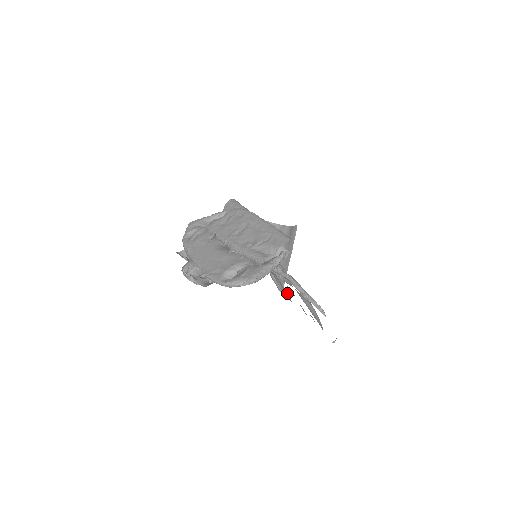
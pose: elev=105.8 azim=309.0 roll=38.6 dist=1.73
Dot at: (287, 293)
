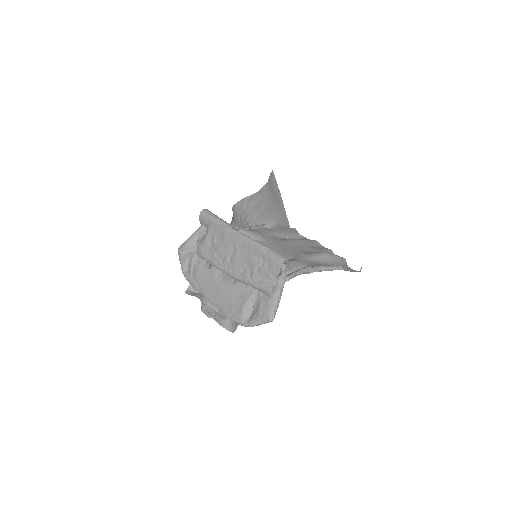
Dot at: (295, 229)
